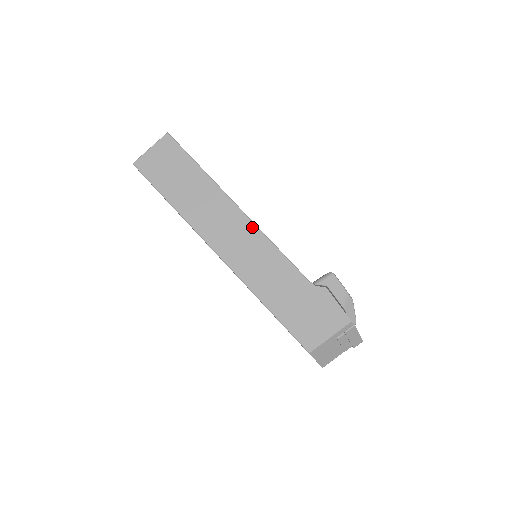
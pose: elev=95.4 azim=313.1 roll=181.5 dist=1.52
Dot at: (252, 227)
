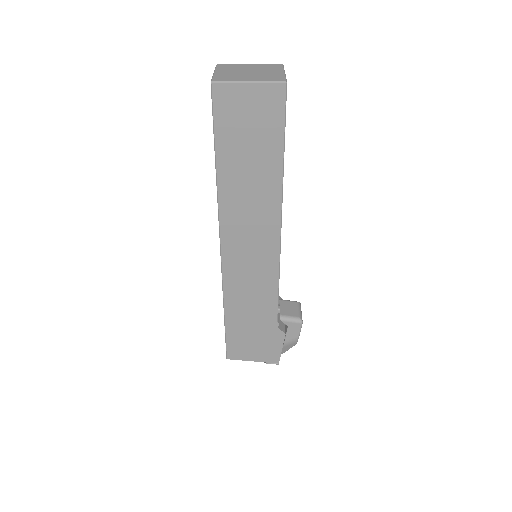
Dot at: (275, 252)
